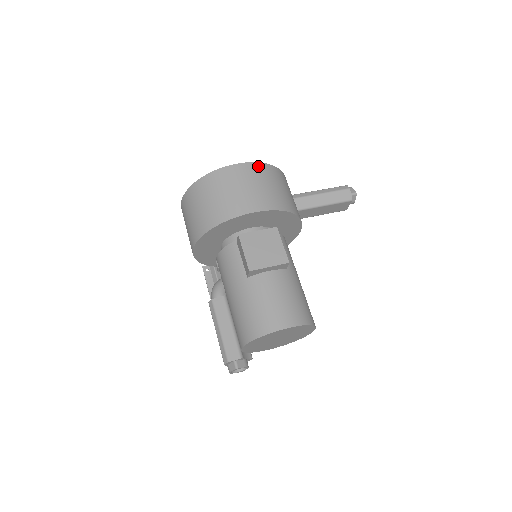
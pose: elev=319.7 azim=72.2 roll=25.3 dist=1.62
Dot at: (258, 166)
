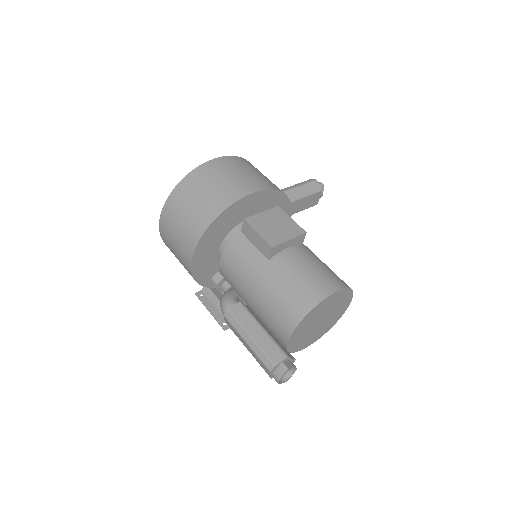
Dot at: (235, 158)
